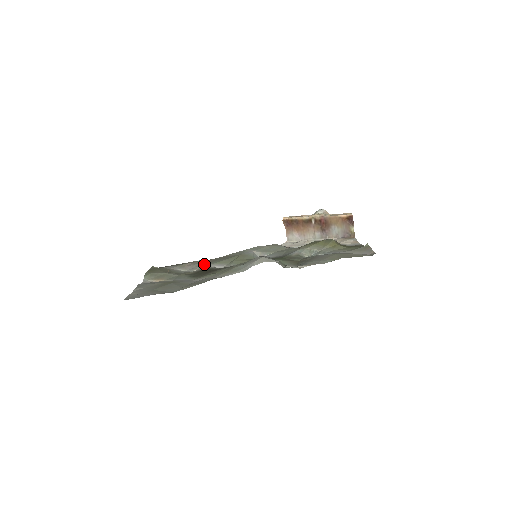
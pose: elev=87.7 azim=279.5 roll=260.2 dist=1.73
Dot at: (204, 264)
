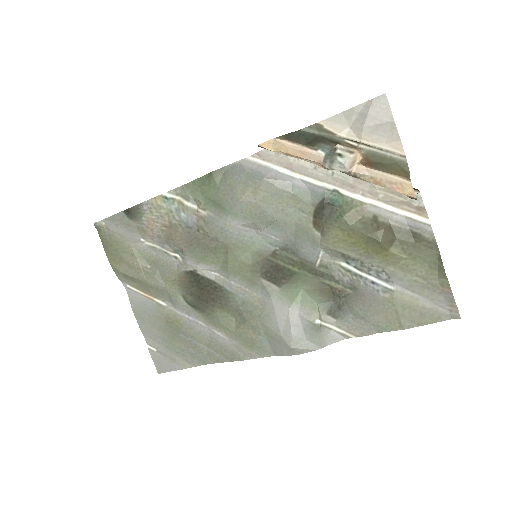
Dot at: (179, 250)
